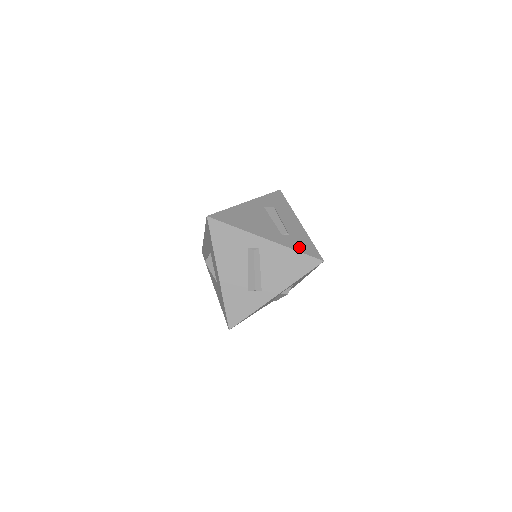
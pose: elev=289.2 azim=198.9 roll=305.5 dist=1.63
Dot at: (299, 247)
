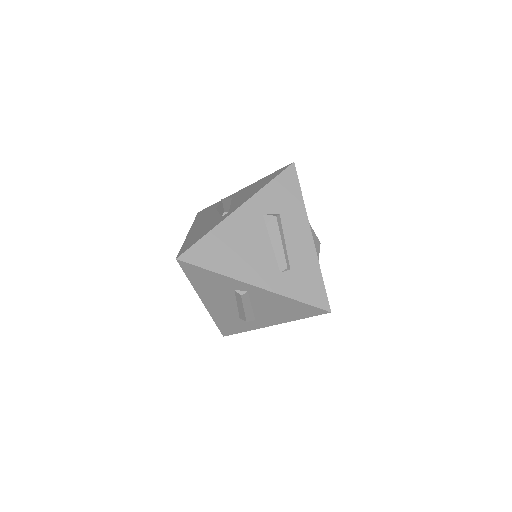
Dot at: (300, 292)
